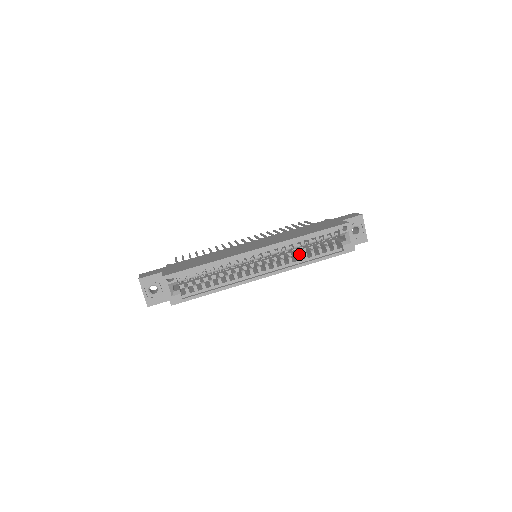
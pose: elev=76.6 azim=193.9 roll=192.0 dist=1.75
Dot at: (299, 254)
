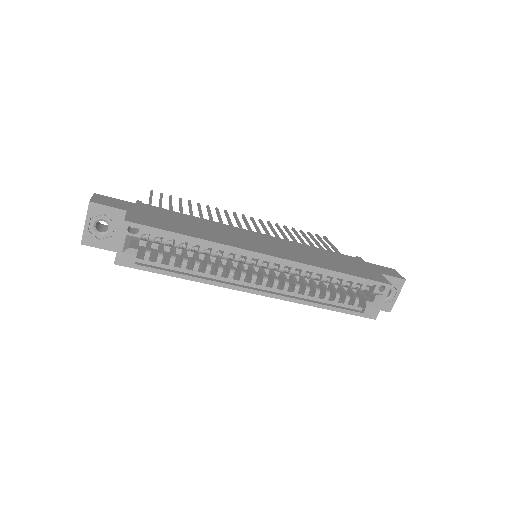
Dot at: (308, 284)
